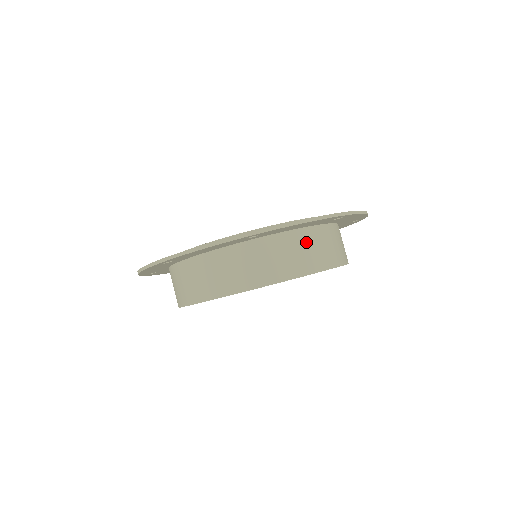
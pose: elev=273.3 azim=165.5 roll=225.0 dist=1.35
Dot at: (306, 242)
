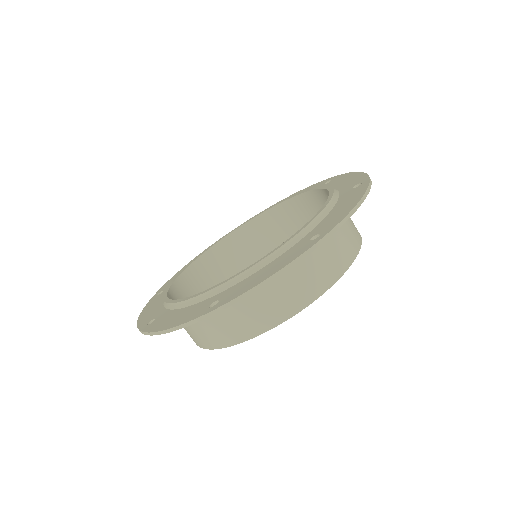
Dot at: (287, 276)
